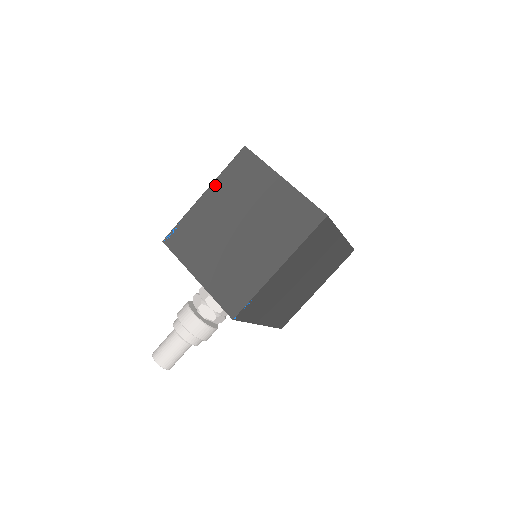
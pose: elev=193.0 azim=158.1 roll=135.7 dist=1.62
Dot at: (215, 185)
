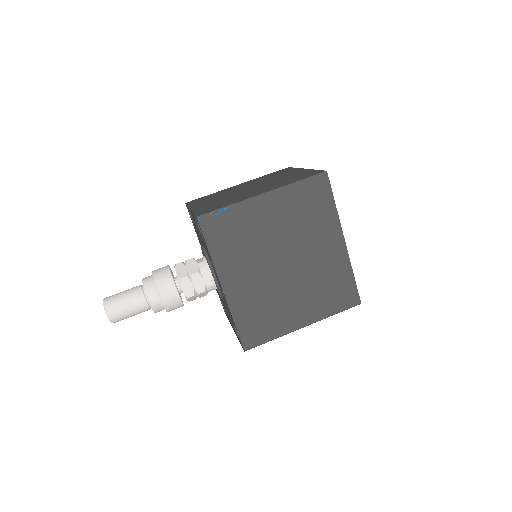
Dot at: (251, 180)
